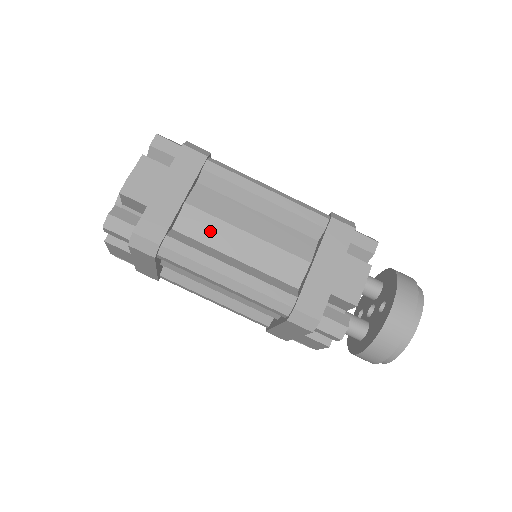
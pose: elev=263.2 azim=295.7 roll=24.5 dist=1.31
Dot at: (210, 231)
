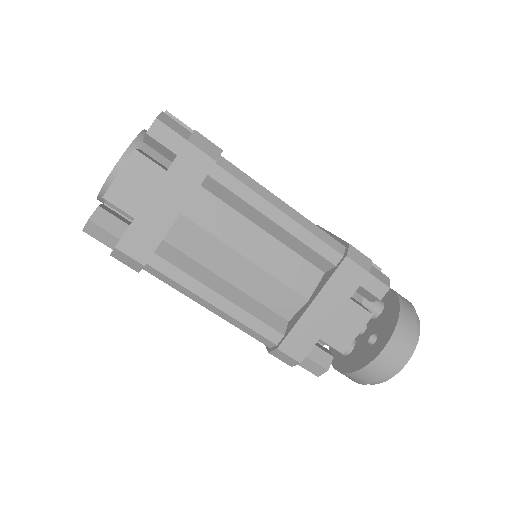
Dot at: (205, 249)
